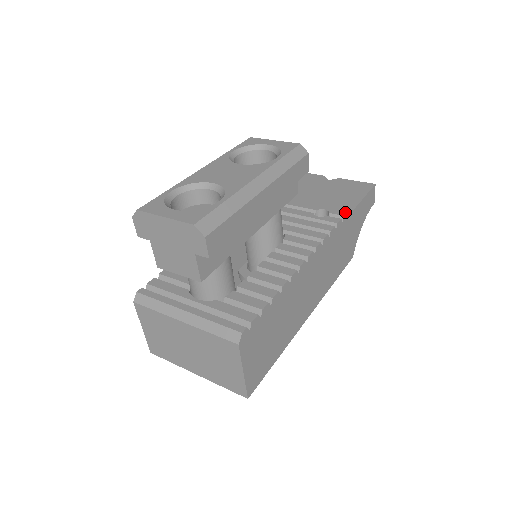
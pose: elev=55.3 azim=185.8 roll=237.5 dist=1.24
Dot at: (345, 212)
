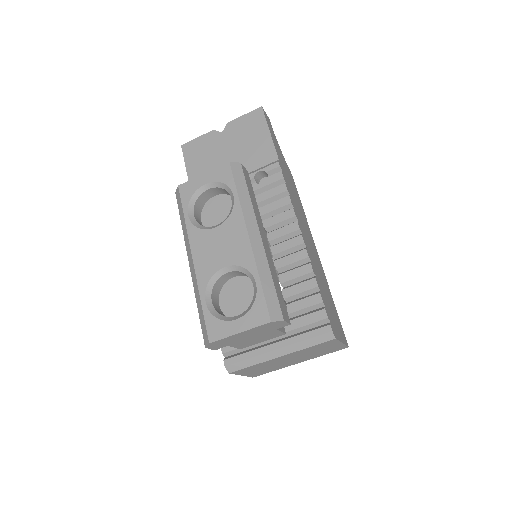
Dot at: (273, 158)
